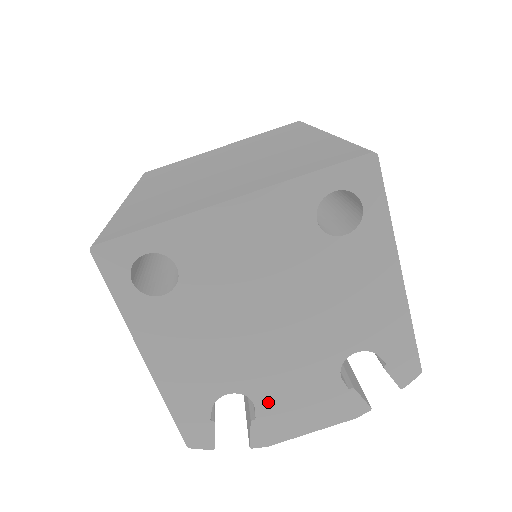
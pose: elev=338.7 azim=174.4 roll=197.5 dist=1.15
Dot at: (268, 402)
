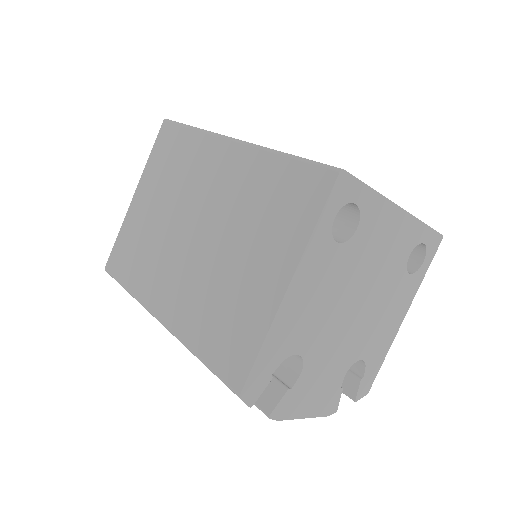
Dot at: (307, 376)
